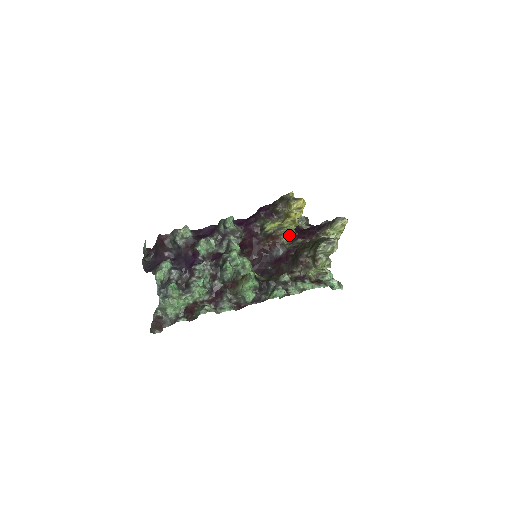
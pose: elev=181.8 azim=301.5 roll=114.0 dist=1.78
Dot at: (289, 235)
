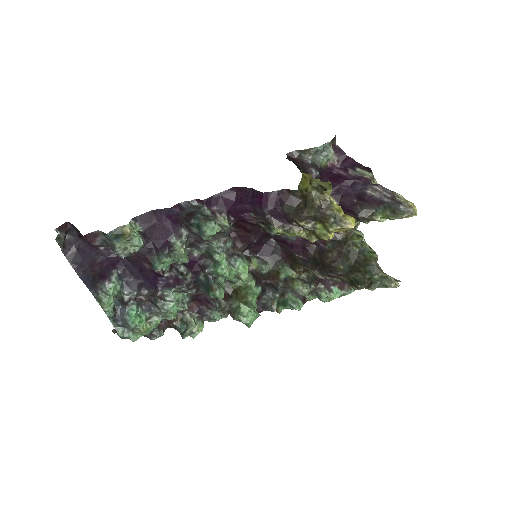
Dot at: occluded
